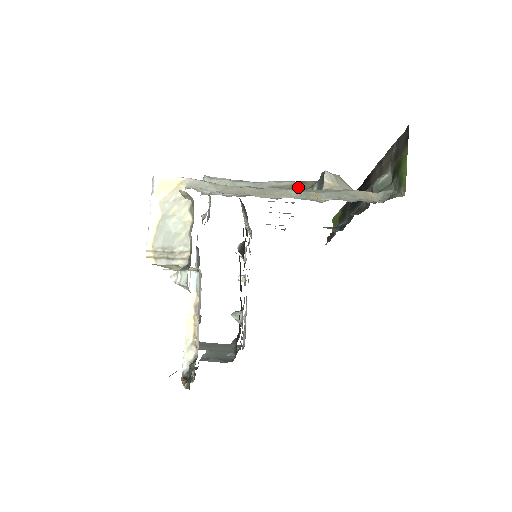
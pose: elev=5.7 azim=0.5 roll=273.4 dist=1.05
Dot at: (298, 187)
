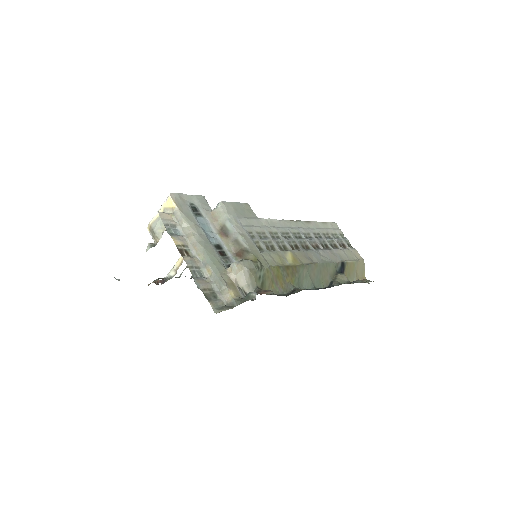
Dot at: (244, 252)
